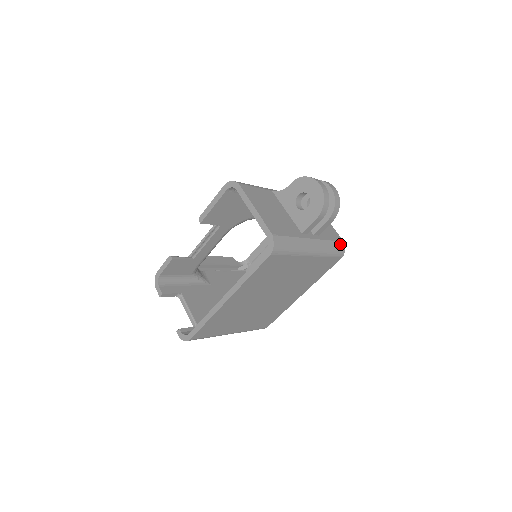
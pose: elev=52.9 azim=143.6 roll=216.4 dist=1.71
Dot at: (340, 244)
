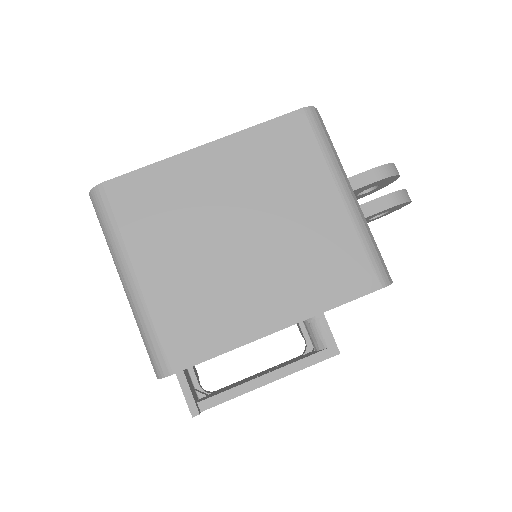
Dot at: (386, 270)
